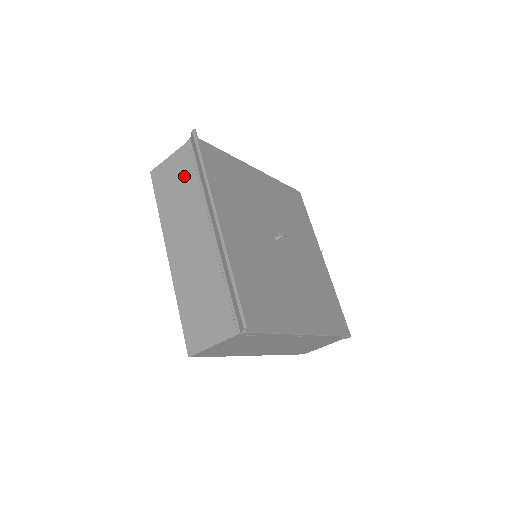
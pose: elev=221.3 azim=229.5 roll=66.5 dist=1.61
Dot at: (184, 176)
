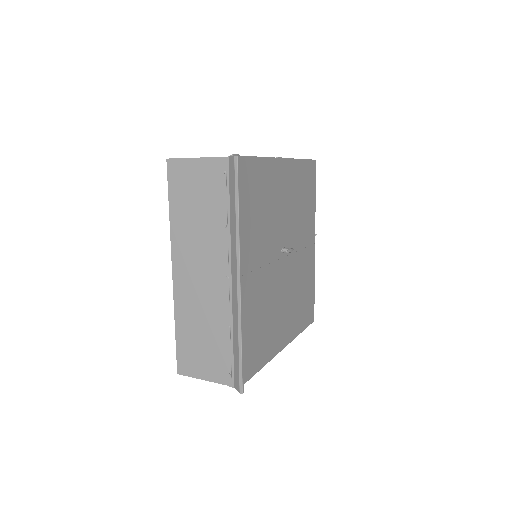
Dot at: (210, 198)
